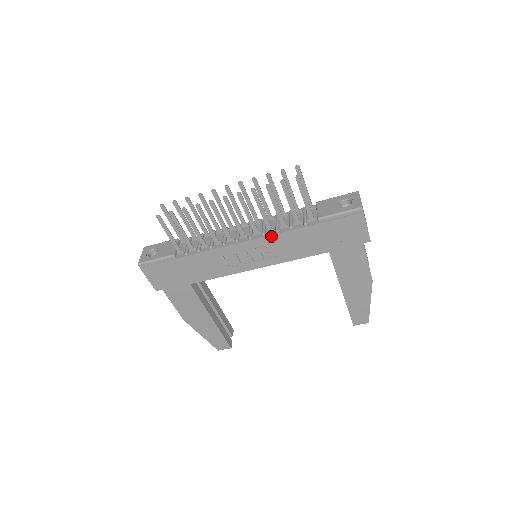
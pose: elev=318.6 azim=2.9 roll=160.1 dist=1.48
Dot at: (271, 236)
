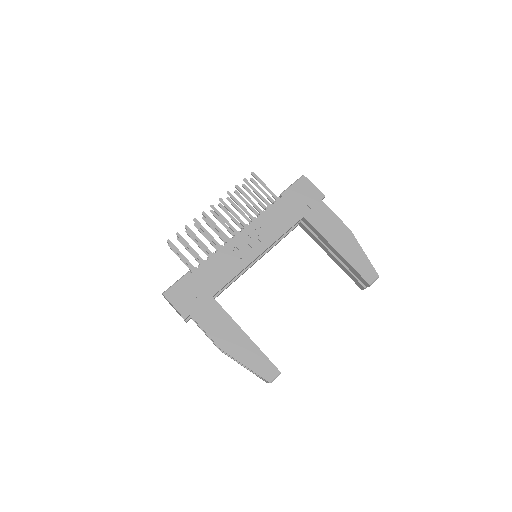
Dot at: (256, 220)
